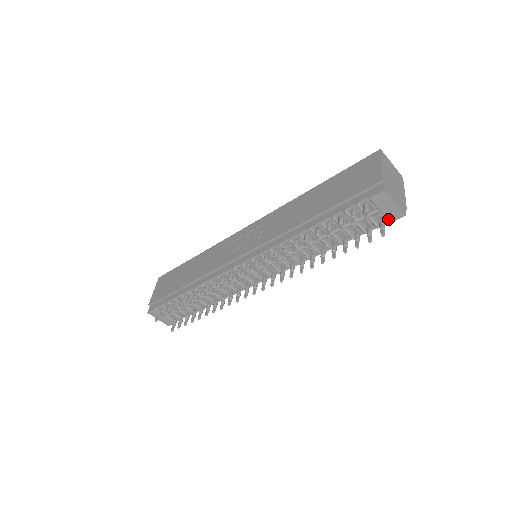
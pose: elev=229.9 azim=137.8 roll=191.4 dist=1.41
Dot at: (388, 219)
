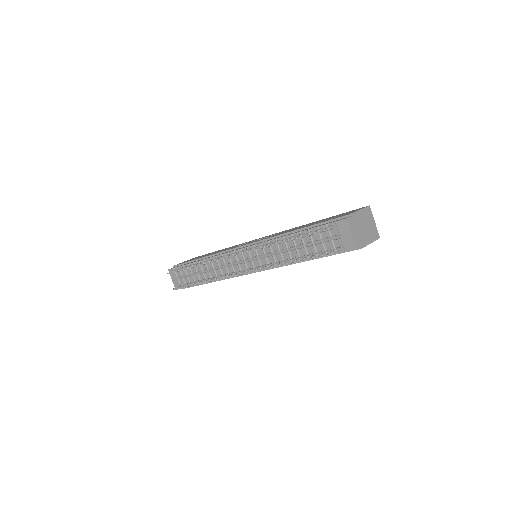
Dot at: (344, 247)
